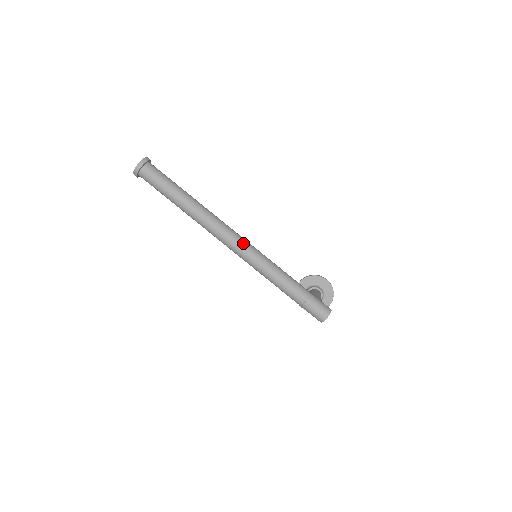
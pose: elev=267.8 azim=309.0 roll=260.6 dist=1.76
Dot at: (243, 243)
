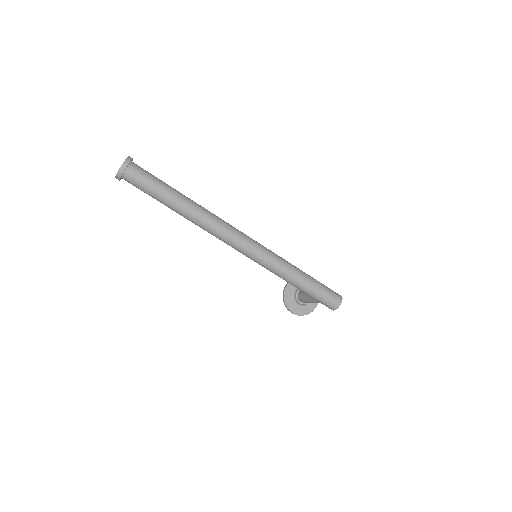
Dot at: (250, 239)
